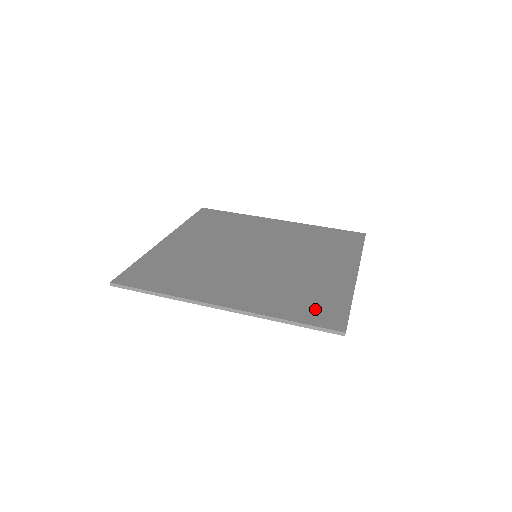
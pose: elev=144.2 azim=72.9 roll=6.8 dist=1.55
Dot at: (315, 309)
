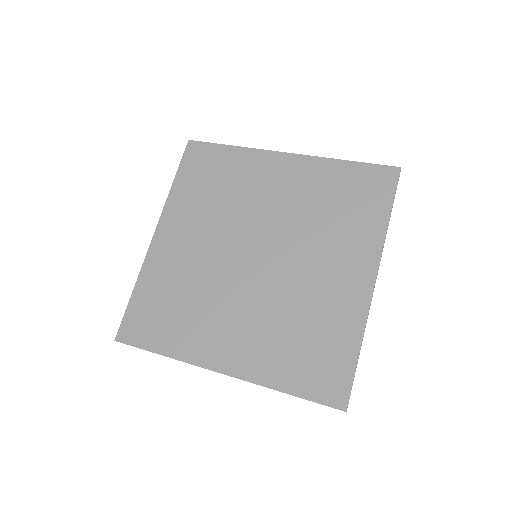
Dot at: (317, 370)
